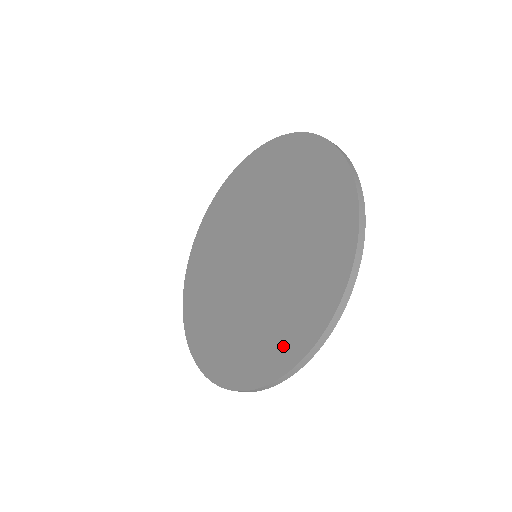
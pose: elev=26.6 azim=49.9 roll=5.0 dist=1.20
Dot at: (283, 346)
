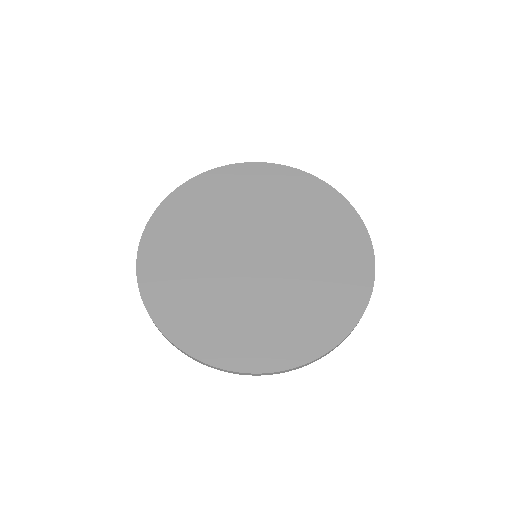
Dot at: (192, 330)
